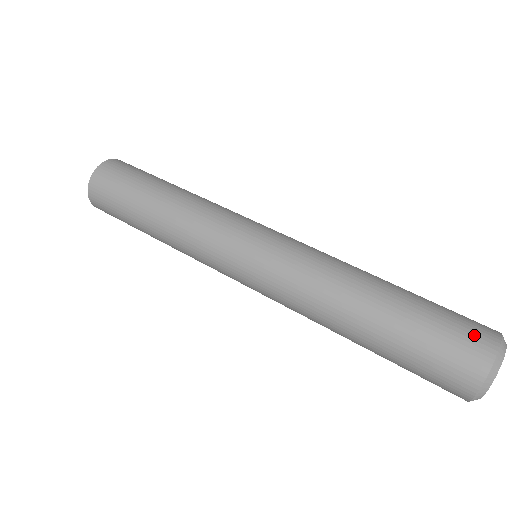
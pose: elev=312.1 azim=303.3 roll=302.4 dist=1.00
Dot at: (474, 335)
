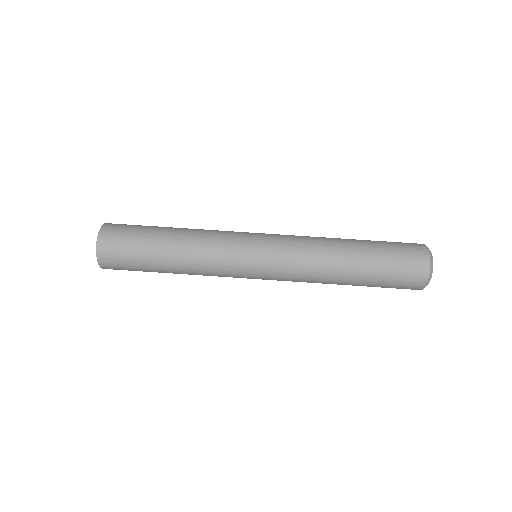
Dot at: (414, 273)
